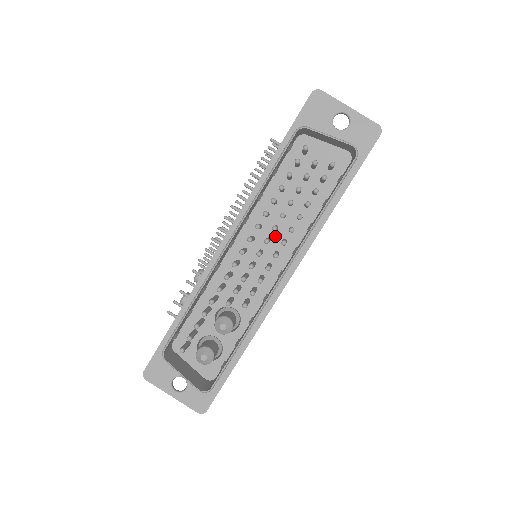
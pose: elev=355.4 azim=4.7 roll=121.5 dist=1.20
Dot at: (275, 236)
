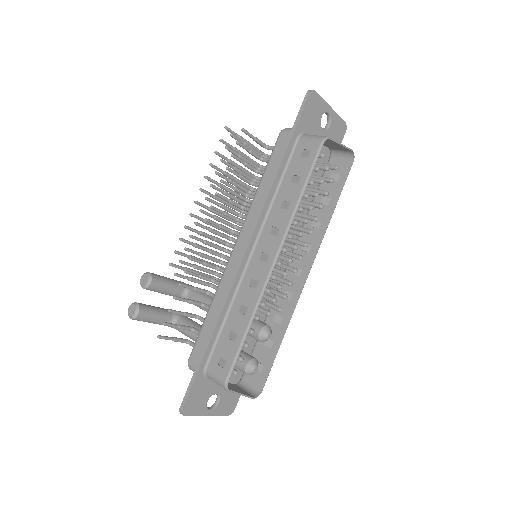
Dot at: occluded
